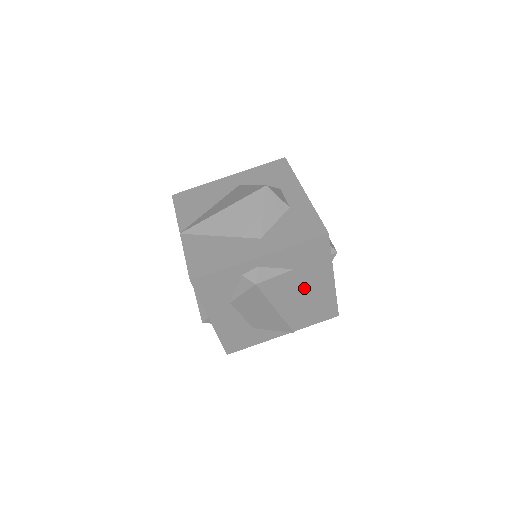
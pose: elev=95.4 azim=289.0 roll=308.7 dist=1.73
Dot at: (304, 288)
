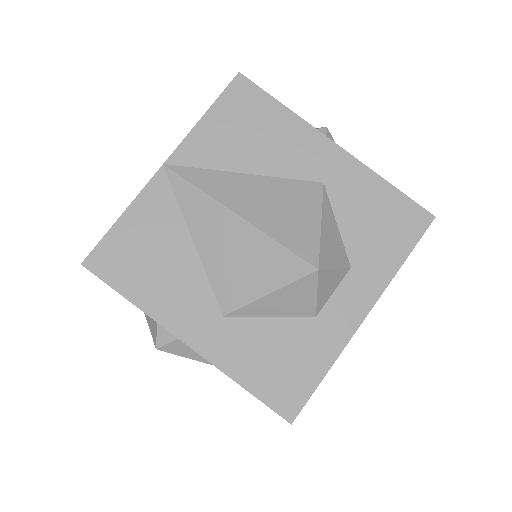
Dot at: occluded
